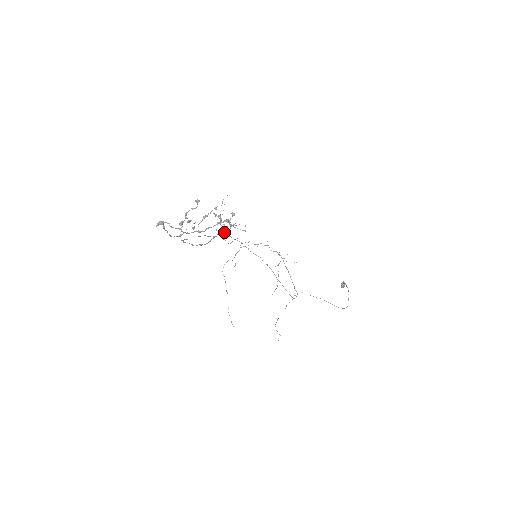
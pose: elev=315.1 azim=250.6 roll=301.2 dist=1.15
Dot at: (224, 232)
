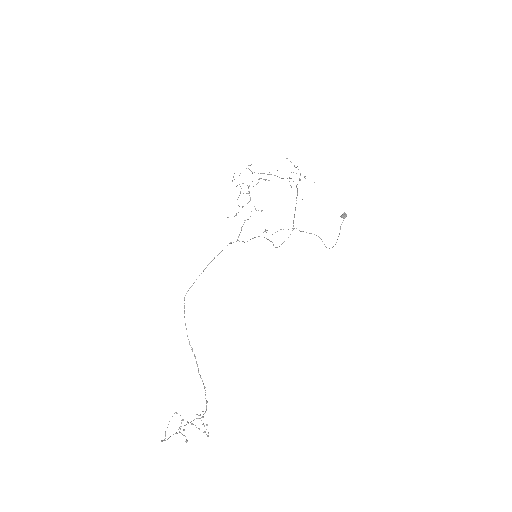
Dot at: (206, 403)
